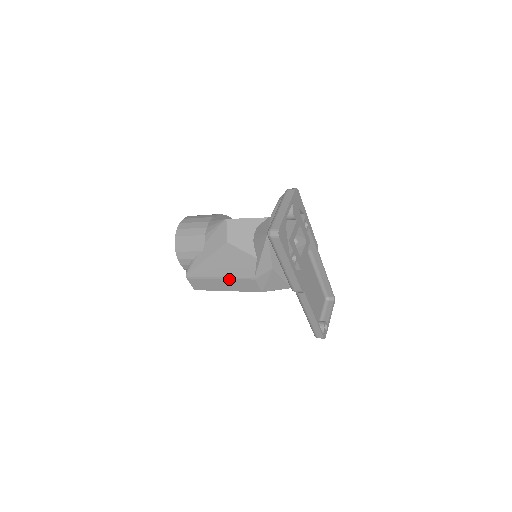
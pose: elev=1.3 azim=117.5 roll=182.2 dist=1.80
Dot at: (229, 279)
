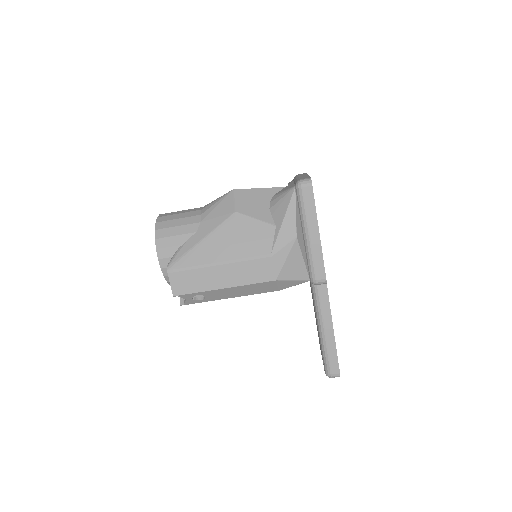
Dot at: (233, 263)
